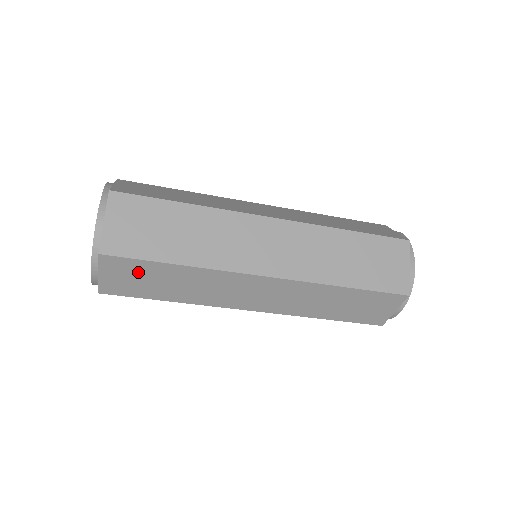
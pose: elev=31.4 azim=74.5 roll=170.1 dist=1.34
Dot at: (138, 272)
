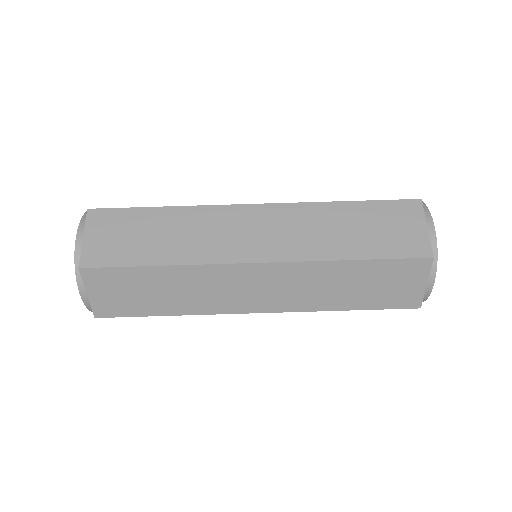
Dot at: (124, 226)
